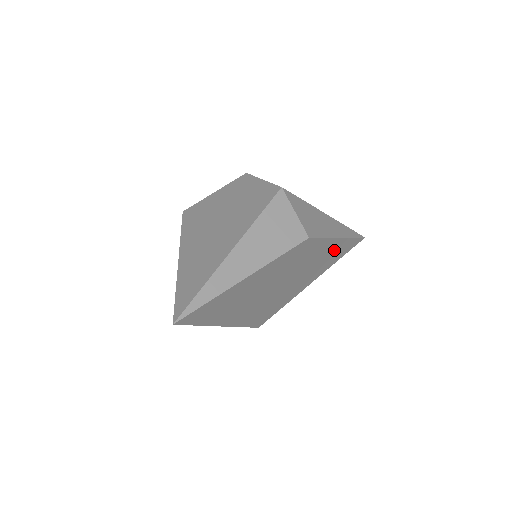
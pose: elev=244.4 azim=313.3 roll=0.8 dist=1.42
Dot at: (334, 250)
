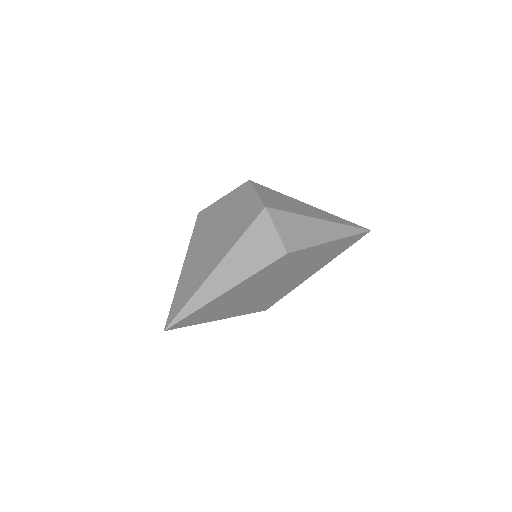
Dot at: (331, 249)
